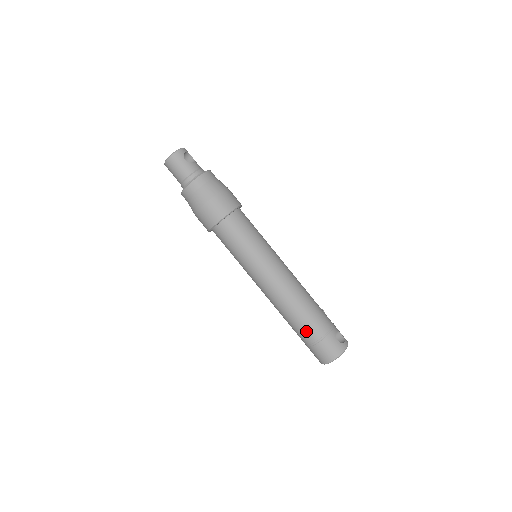
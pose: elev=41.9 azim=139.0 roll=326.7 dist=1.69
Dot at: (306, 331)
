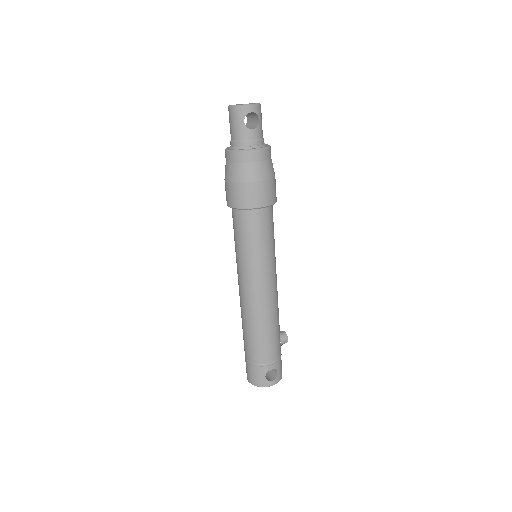
Dot at: (246, 347)
